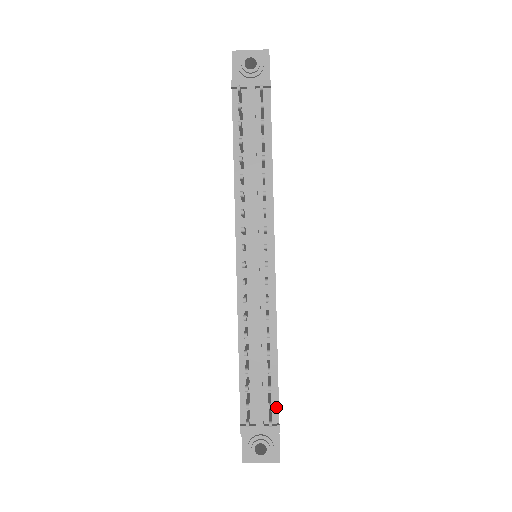
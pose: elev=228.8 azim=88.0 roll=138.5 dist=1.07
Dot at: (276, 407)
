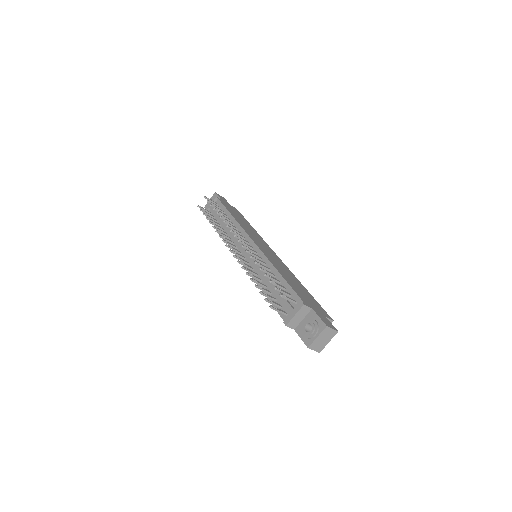
Dot at: (297, 297)
